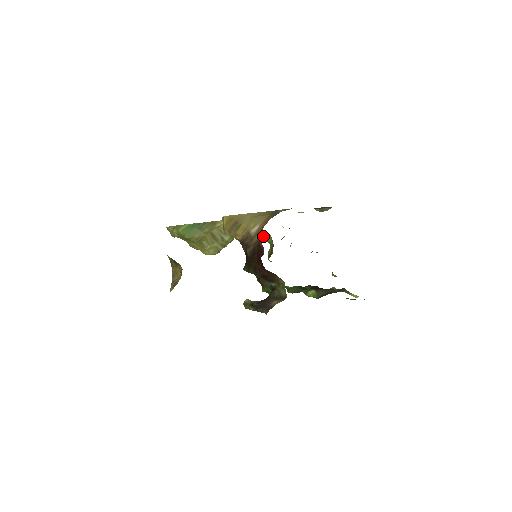
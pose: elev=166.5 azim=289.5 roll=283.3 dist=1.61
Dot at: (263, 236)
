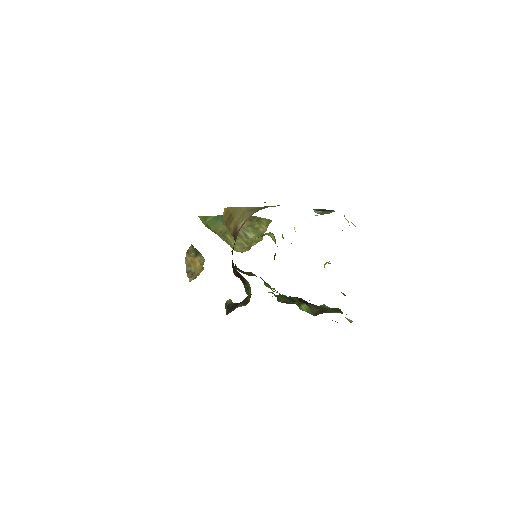
Dot at: (270, 236)
